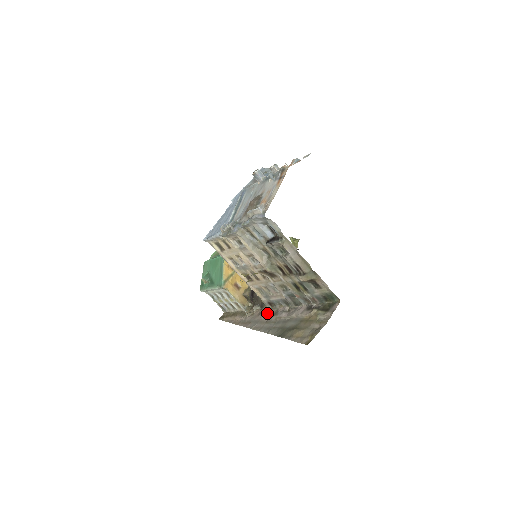
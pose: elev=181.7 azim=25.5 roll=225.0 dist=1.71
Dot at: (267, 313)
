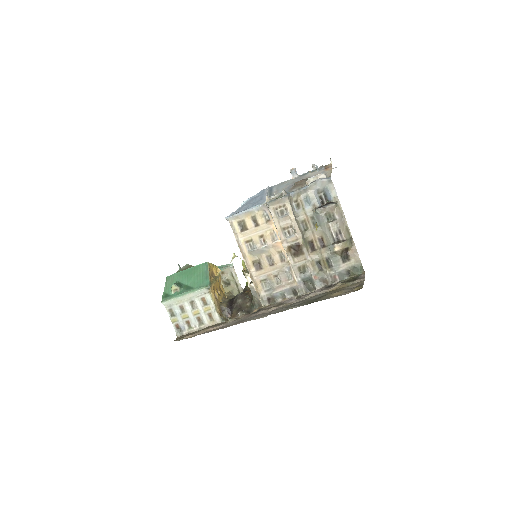
Dot at: (266, 308)
